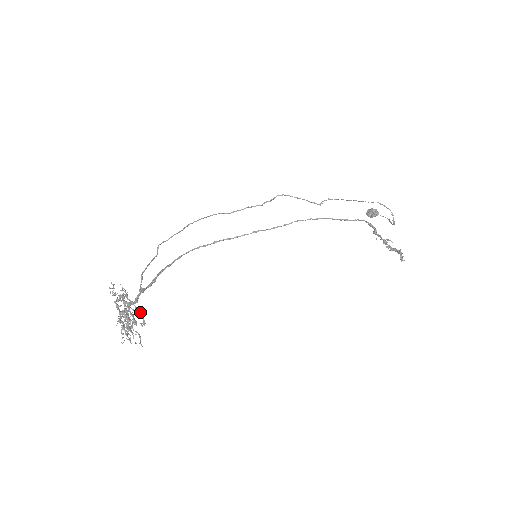
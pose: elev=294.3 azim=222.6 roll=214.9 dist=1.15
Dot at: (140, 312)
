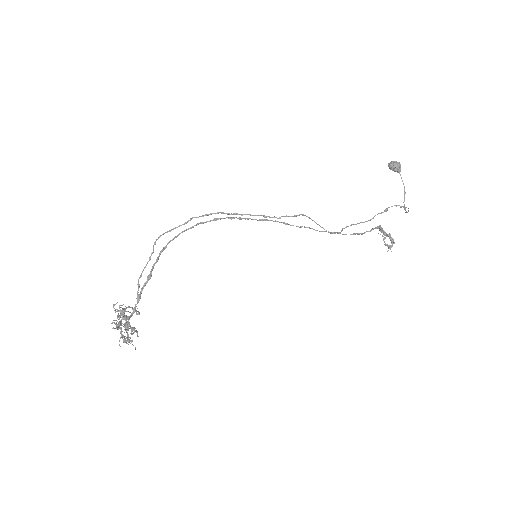
Dot at: (136, 310)
